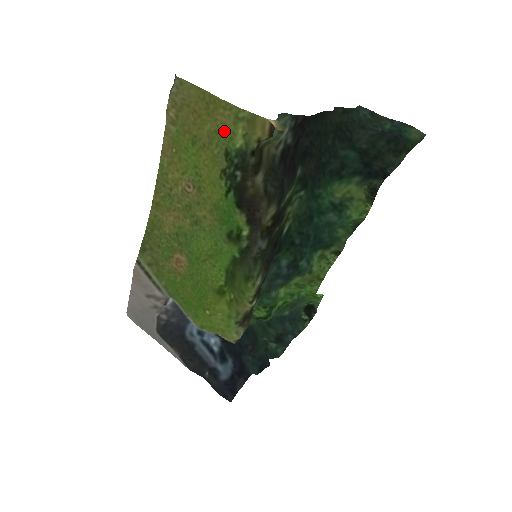
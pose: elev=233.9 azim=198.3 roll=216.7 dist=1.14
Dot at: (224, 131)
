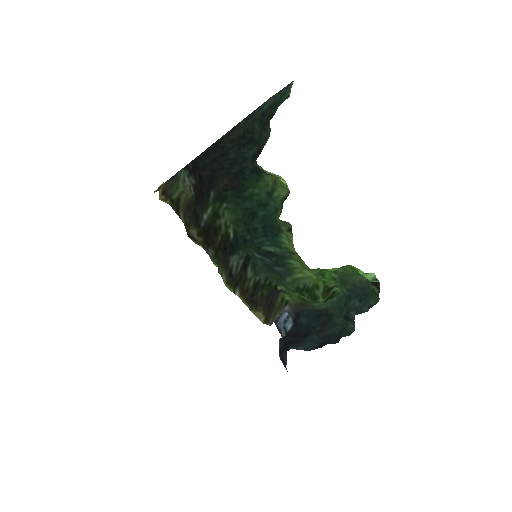
Dot at: occluded
